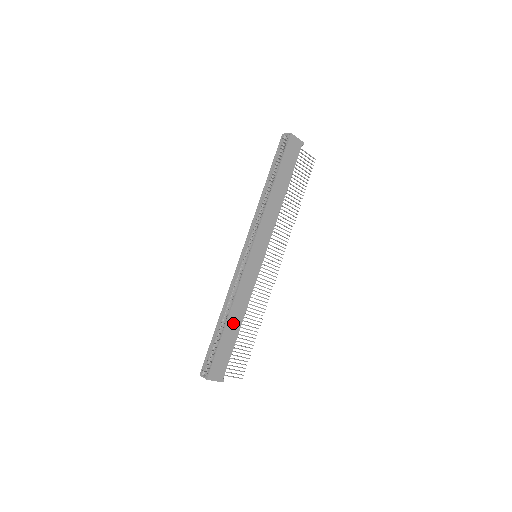
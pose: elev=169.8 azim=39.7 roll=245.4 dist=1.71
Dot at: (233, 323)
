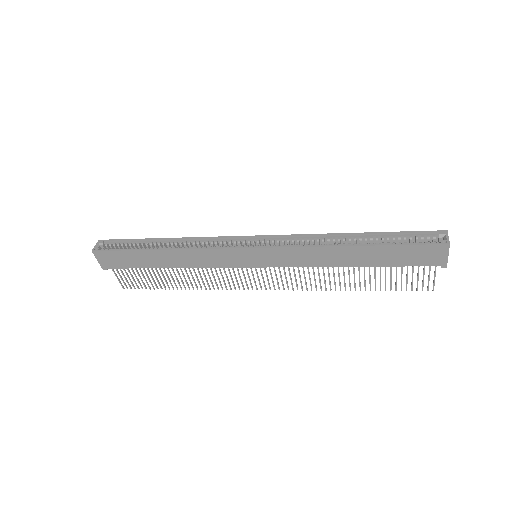
Dot at: (163, 258)
